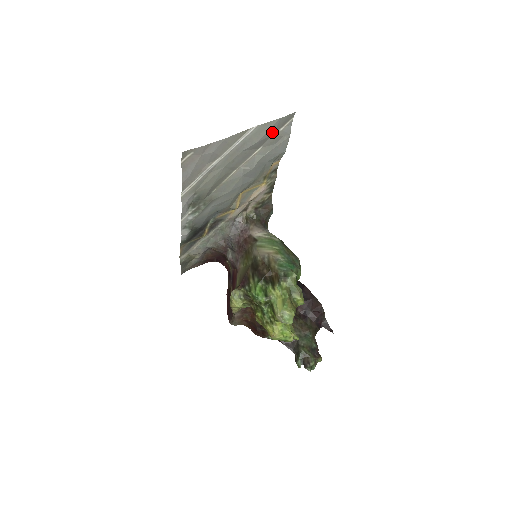
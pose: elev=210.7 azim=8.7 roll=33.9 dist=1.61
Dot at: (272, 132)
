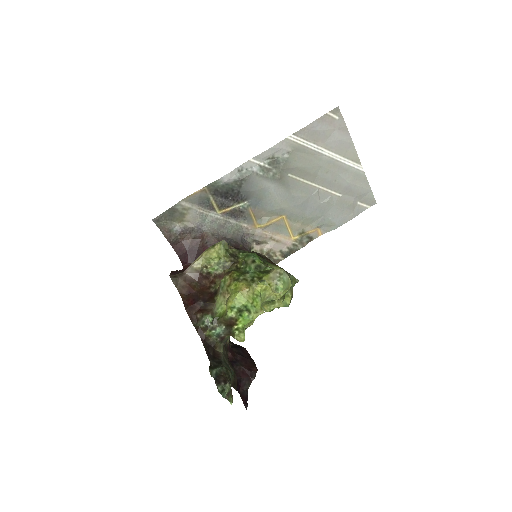
Dot at: (357, 194)
